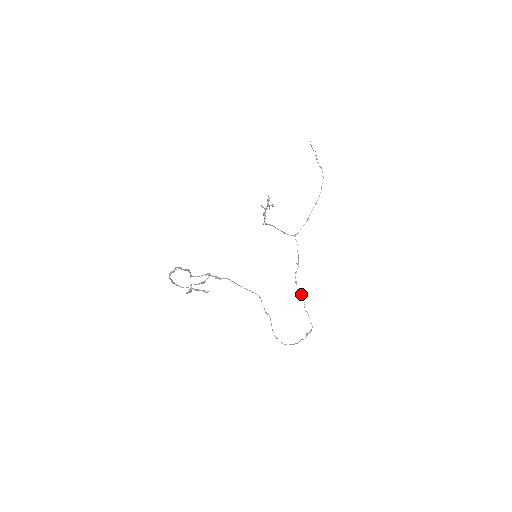
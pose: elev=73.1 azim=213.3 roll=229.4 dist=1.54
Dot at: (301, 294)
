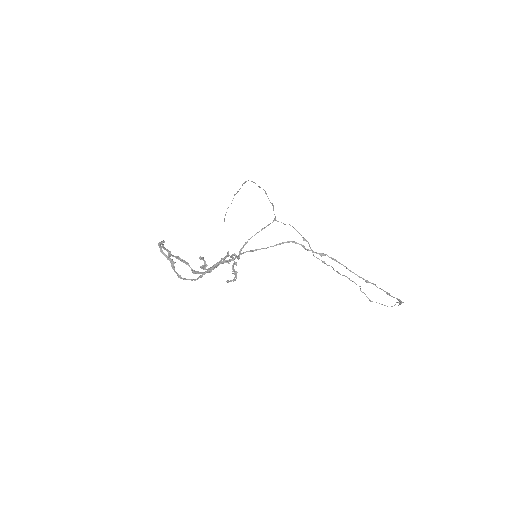
Dot at: (343, 275)
